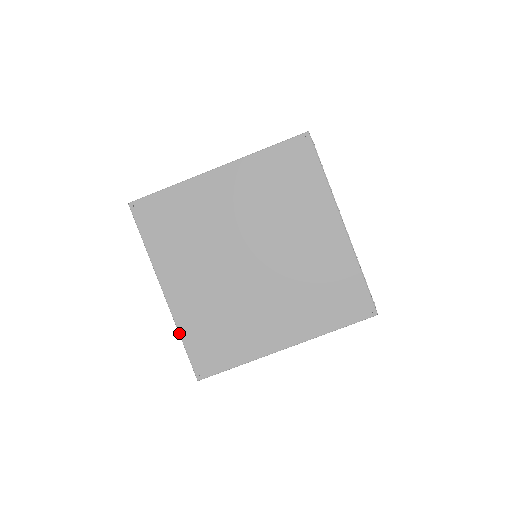
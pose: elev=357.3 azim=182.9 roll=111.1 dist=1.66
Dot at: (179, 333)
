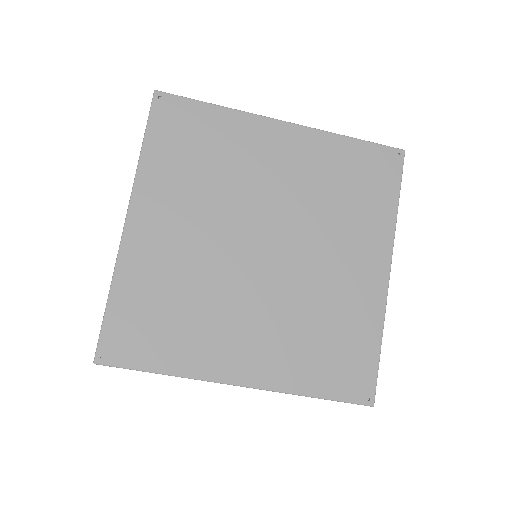
Dot at: (111, 283)
